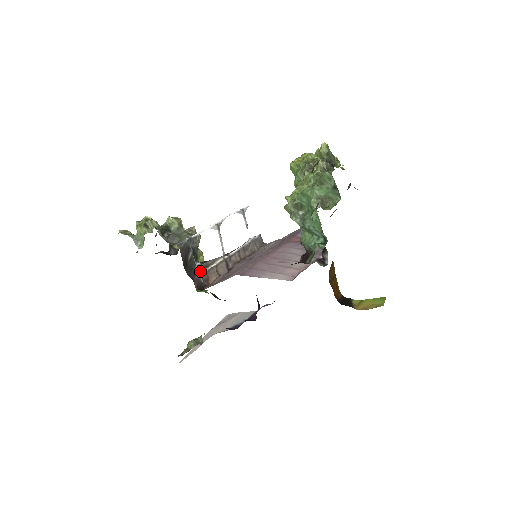
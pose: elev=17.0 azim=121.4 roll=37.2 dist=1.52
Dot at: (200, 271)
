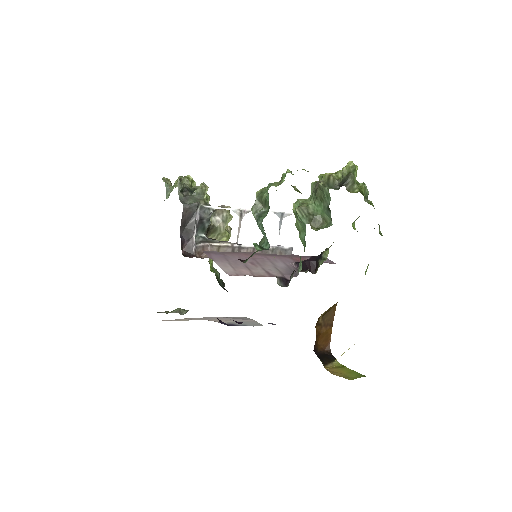
Dot at: (199, 242)
